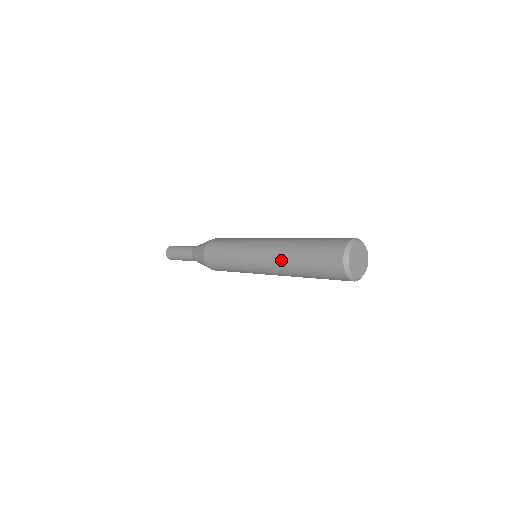
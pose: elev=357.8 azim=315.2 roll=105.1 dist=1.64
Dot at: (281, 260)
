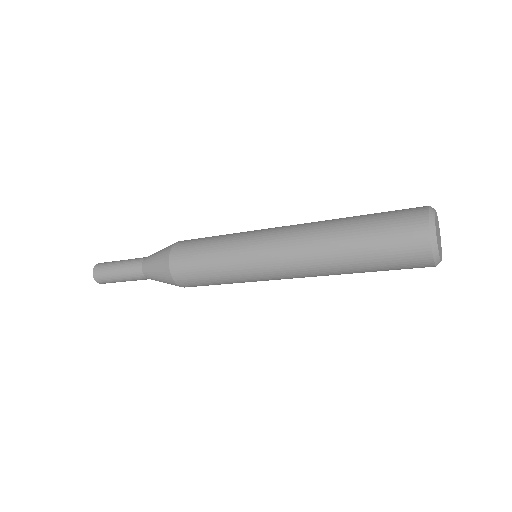
Dot at: (317, 225)
